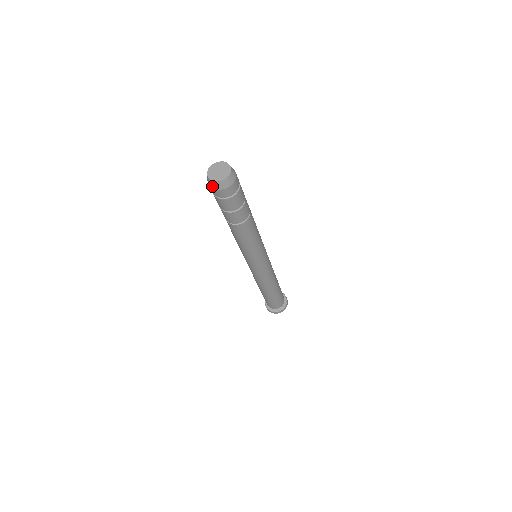
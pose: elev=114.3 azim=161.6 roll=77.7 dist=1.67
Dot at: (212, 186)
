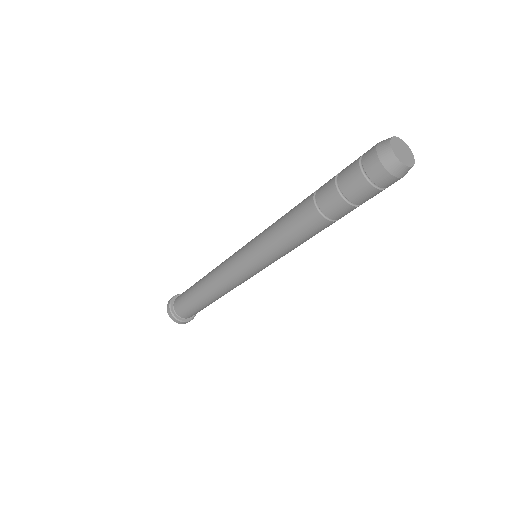
Dot at: (402, 175)
